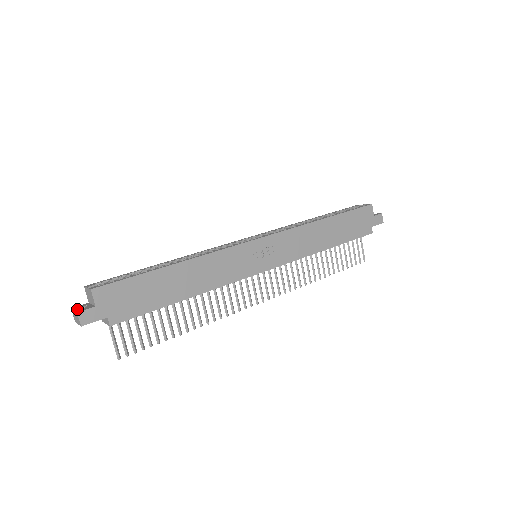
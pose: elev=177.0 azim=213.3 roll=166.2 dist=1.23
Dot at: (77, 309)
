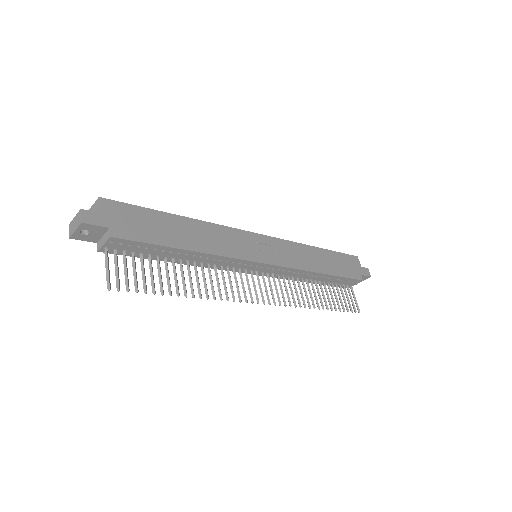
Dot at: occluded
